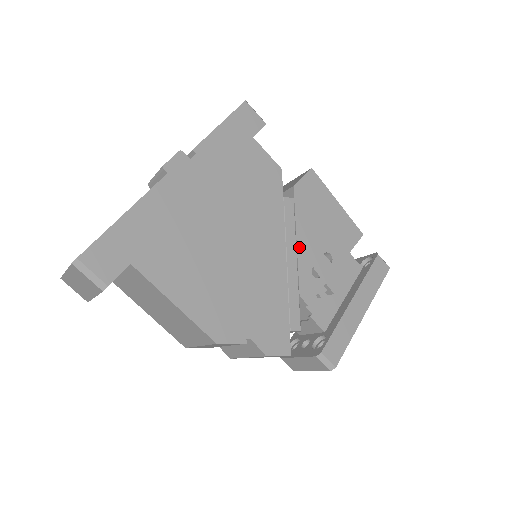
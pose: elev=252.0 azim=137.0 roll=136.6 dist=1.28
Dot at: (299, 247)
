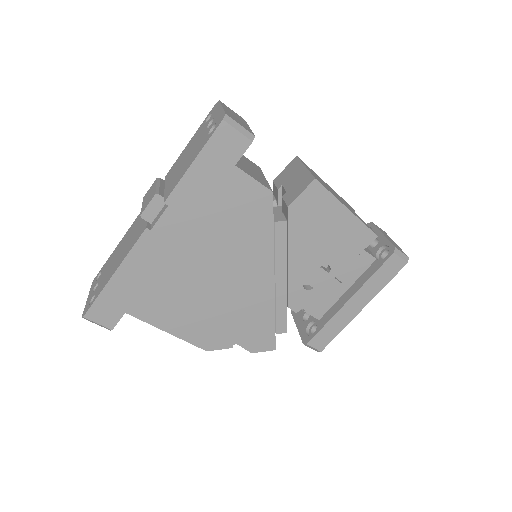
Dot at: (290, 267)
